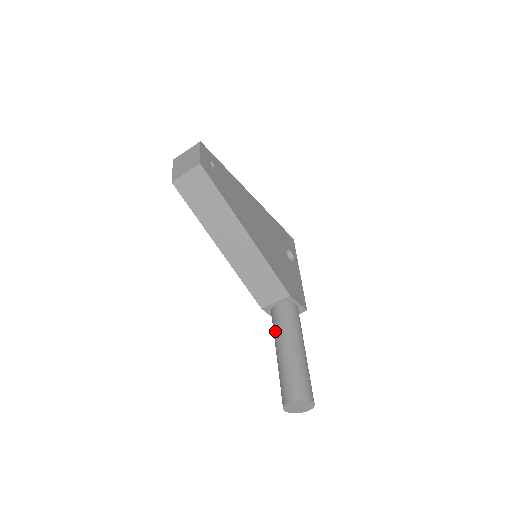
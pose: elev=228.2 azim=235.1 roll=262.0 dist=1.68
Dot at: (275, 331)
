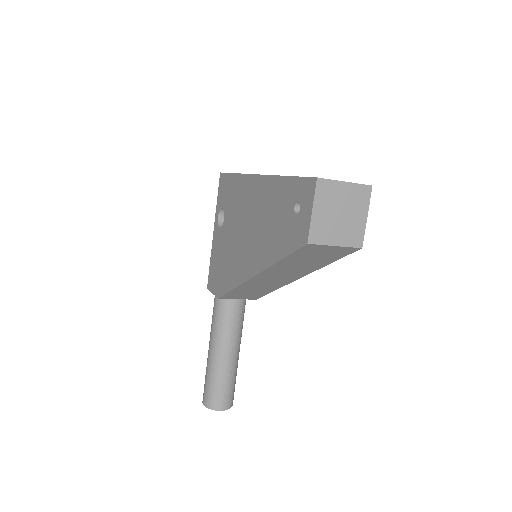
Dot at: (223, 329)
